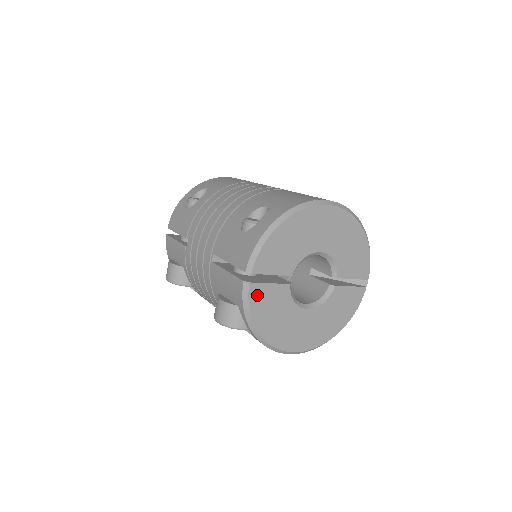
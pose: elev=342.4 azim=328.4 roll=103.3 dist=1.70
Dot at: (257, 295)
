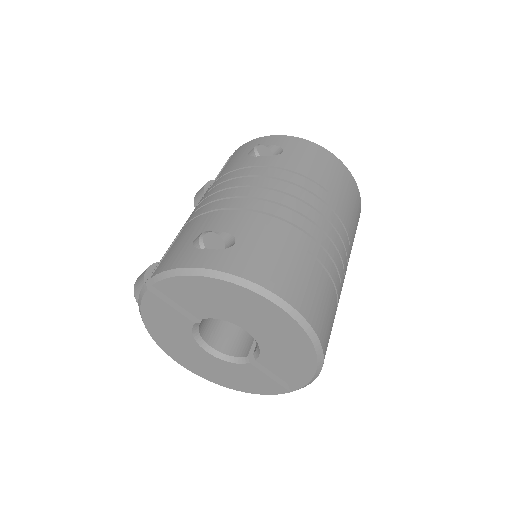
Dot at: (153, 303)
